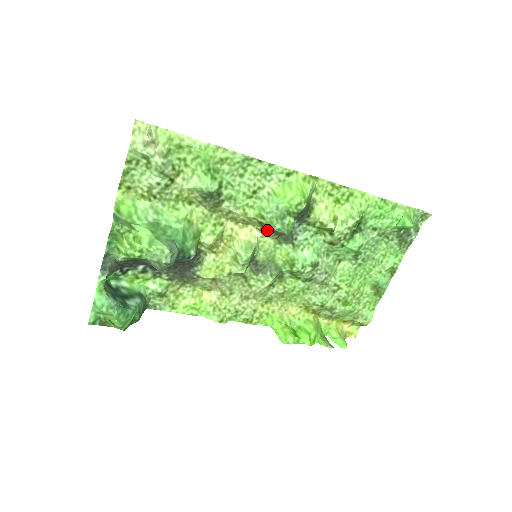
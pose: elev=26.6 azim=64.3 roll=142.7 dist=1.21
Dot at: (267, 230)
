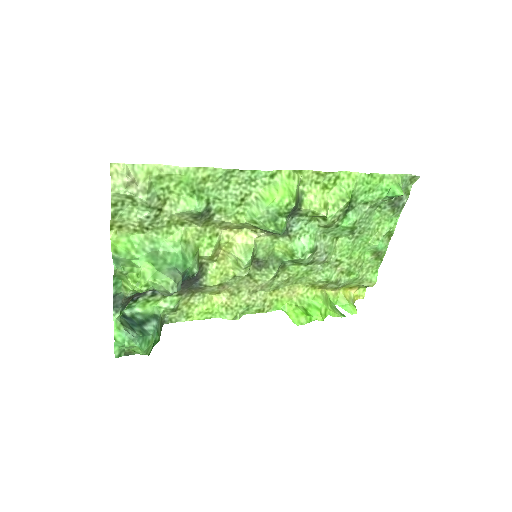
Dot at: (262, 230)
